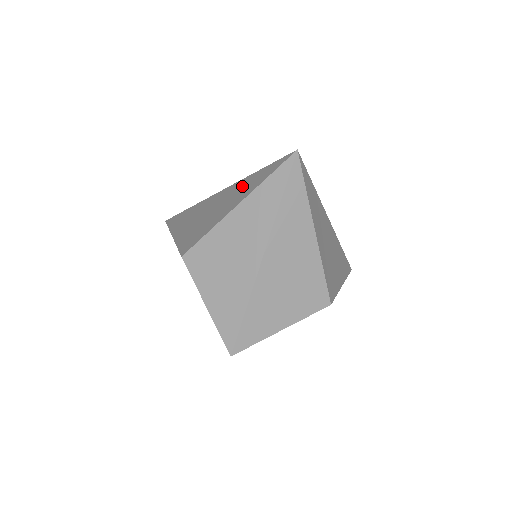
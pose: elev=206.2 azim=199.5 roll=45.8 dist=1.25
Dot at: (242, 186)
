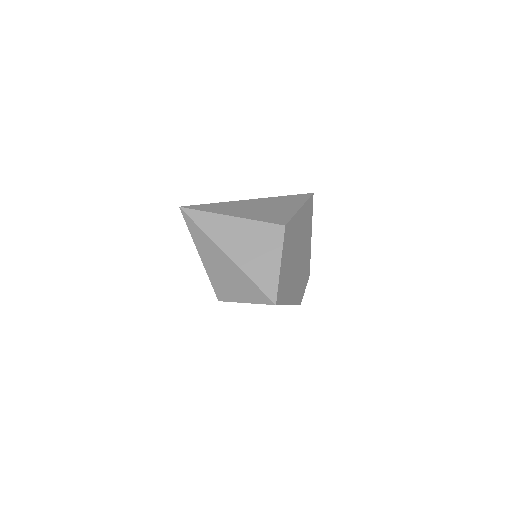
Dot at: occluded
